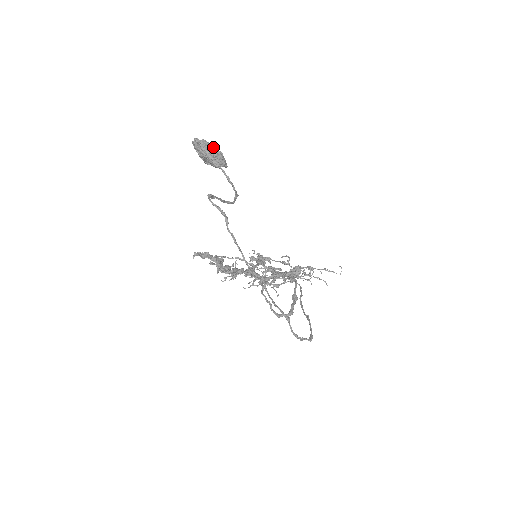
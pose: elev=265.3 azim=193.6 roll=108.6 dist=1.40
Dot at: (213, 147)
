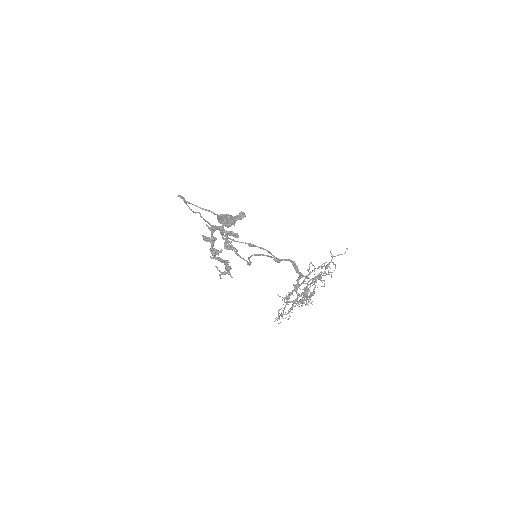
Dot at: occluded
